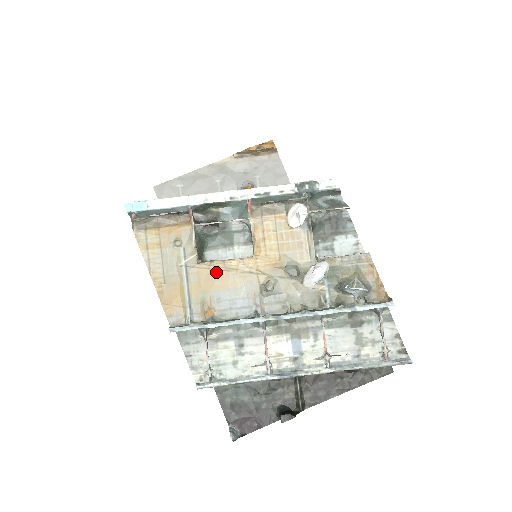
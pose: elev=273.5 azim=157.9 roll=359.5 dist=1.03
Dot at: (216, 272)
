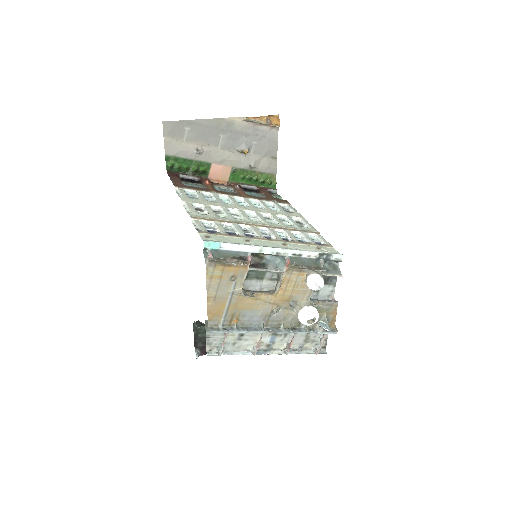
Dot at: (249, 299)
